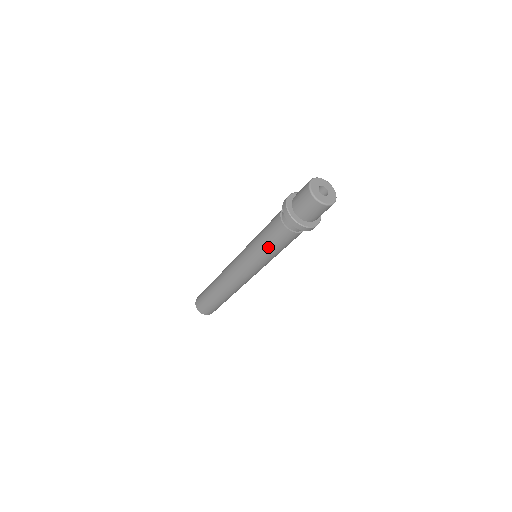
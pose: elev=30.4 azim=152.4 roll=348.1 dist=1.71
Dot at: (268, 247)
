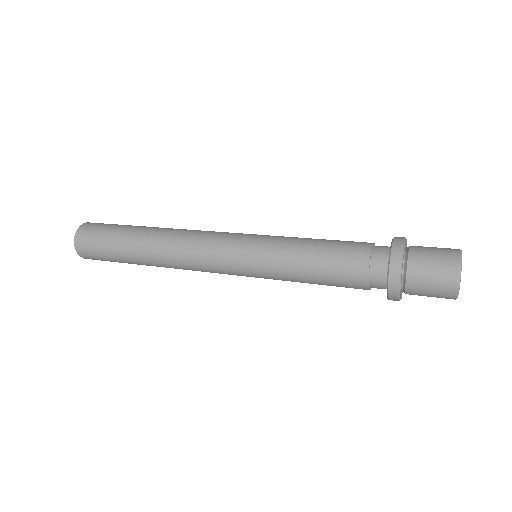
Dot at: occluded
